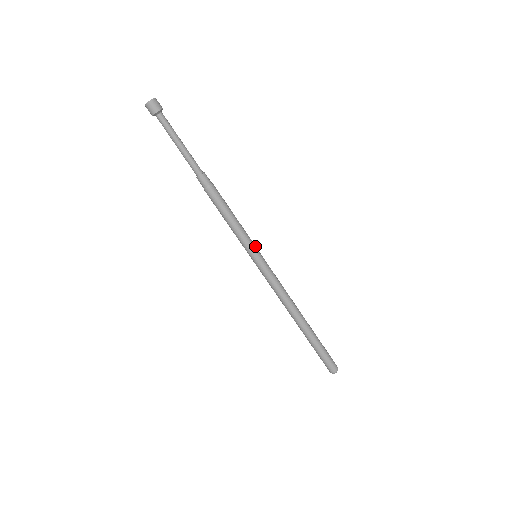
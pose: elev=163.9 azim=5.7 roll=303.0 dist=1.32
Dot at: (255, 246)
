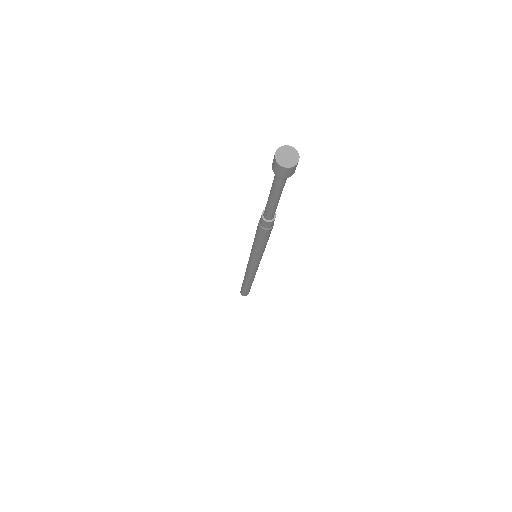
Dot at: (262, 255)
